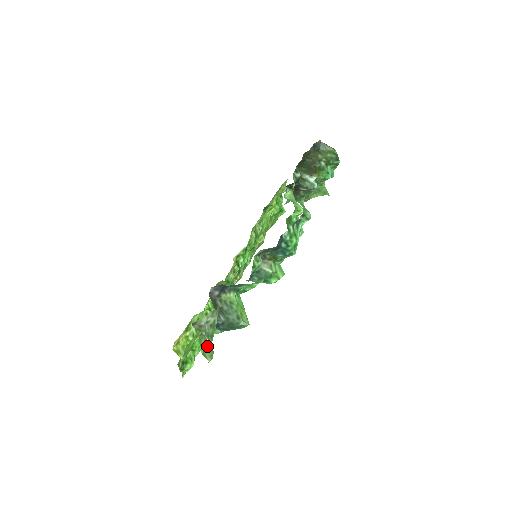
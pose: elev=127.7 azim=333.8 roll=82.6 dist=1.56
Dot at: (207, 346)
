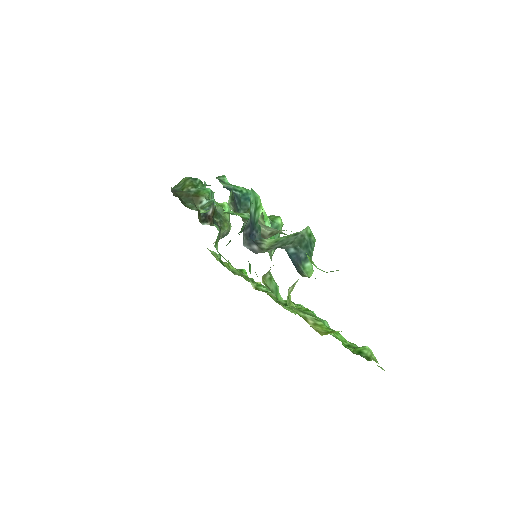
Dot at: occluded
